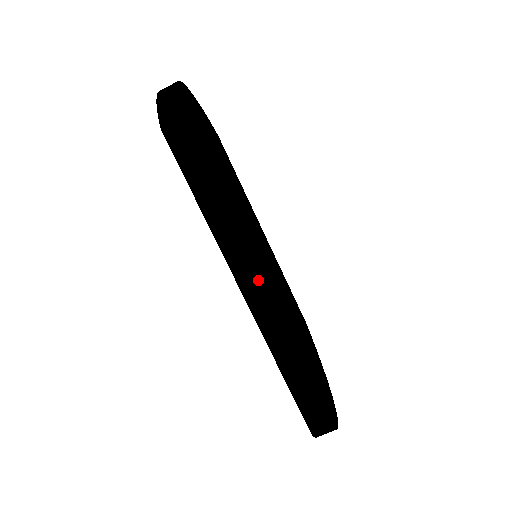
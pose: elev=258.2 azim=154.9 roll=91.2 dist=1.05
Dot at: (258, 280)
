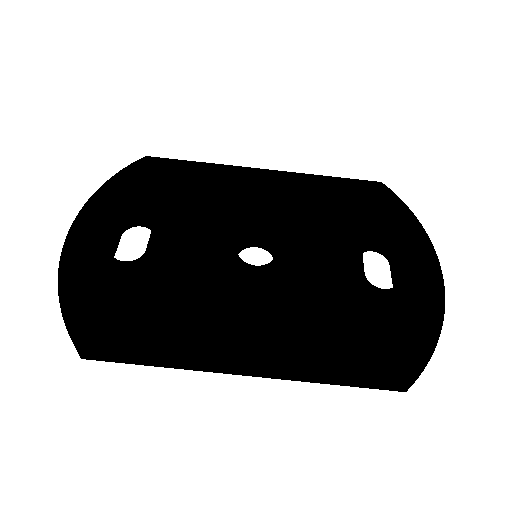
Dot at: (239, 367)
